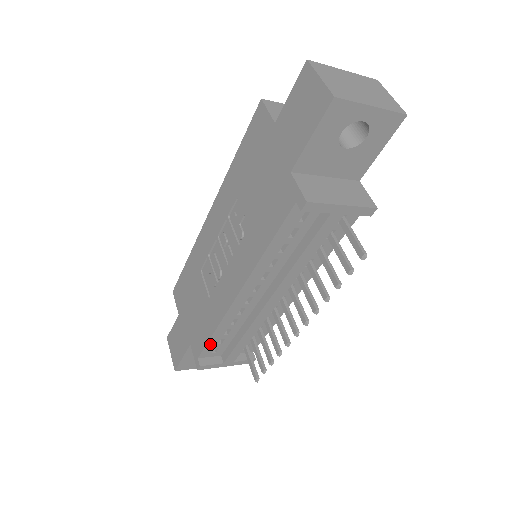
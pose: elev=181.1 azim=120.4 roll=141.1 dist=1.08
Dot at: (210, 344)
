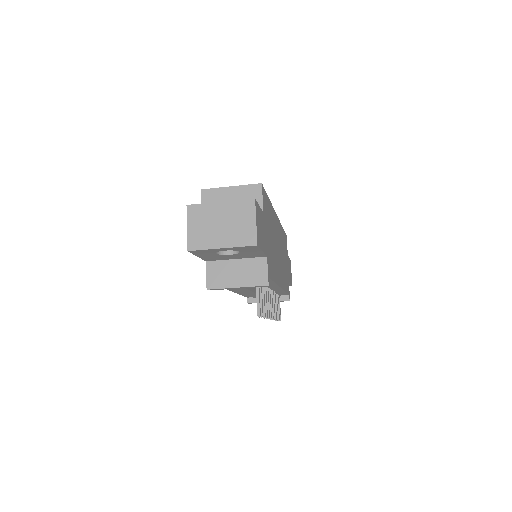
Dot at: (247, 296)
